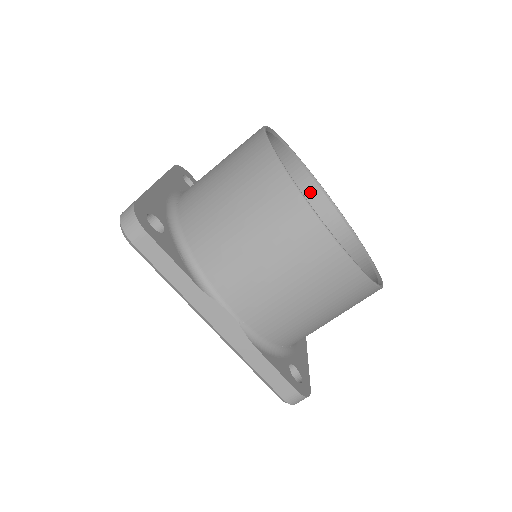
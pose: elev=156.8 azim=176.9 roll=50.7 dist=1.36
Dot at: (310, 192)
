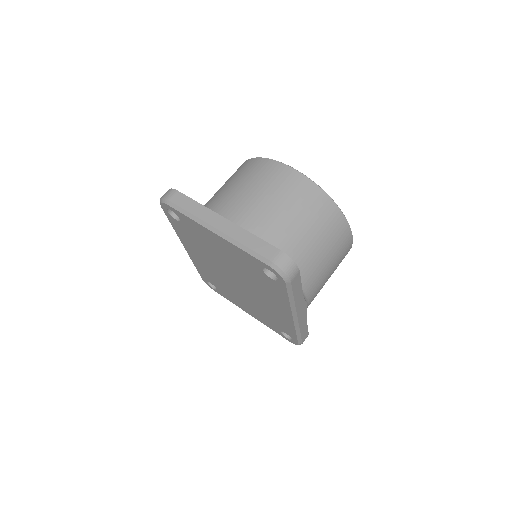
Dot at: occluded
